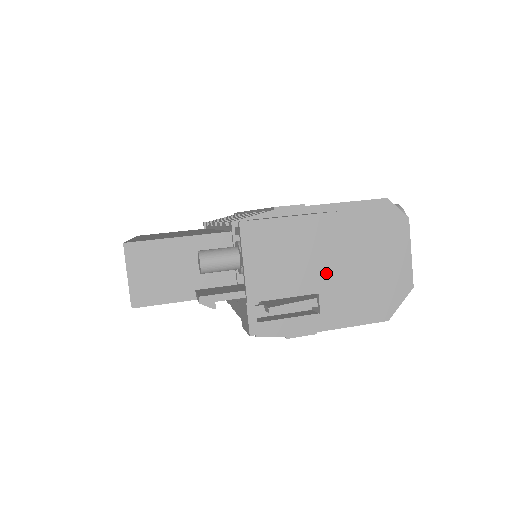
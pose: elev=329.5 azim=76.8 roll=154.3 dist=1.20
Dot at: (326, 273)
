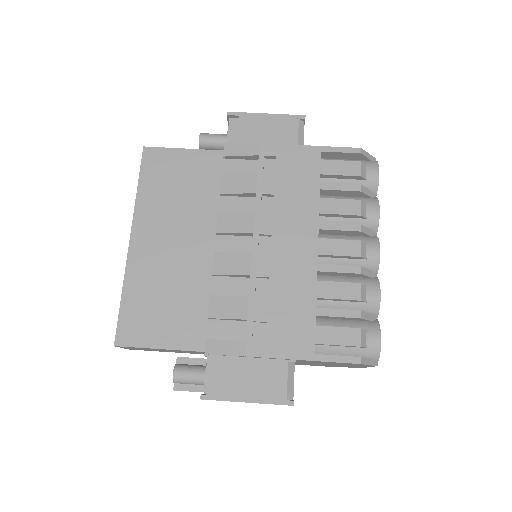
Dot at: occluded
